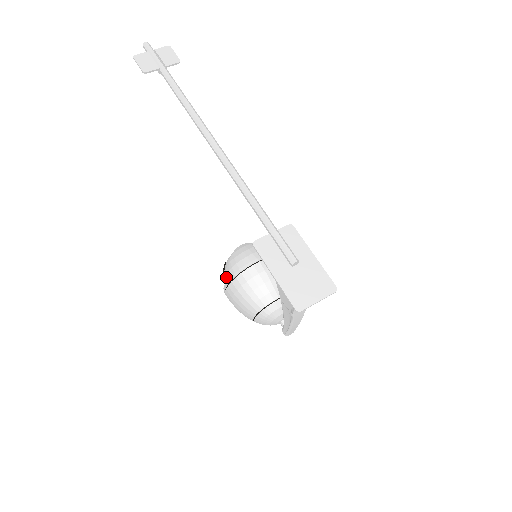
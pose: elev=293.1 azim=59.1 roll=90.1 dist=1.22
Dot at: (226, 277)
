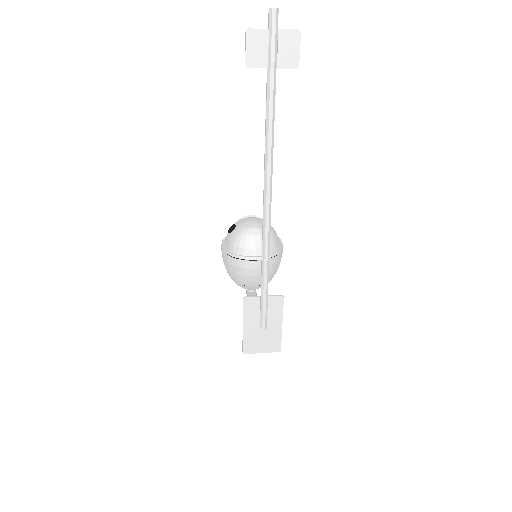
Dot at: (228, 241)
